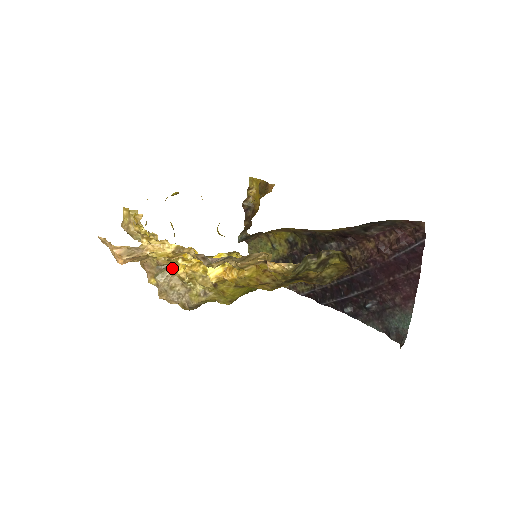
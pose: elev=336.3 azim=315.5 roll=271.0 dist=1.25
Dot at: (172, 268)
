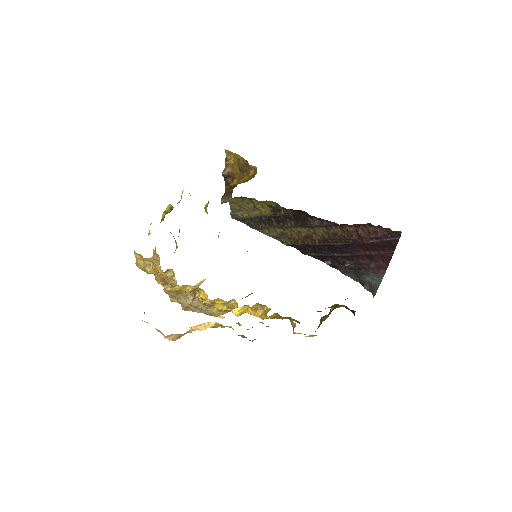
Dot at: occluded
